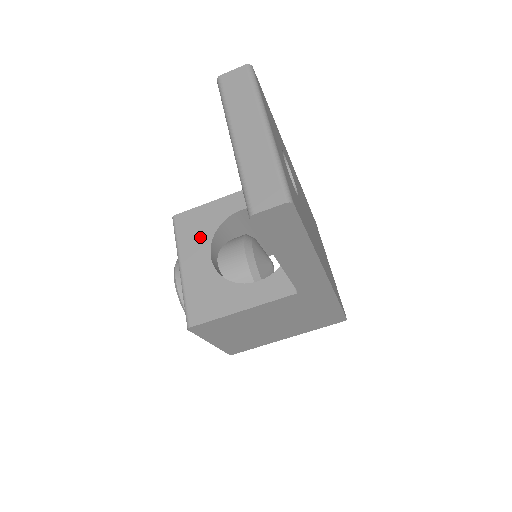
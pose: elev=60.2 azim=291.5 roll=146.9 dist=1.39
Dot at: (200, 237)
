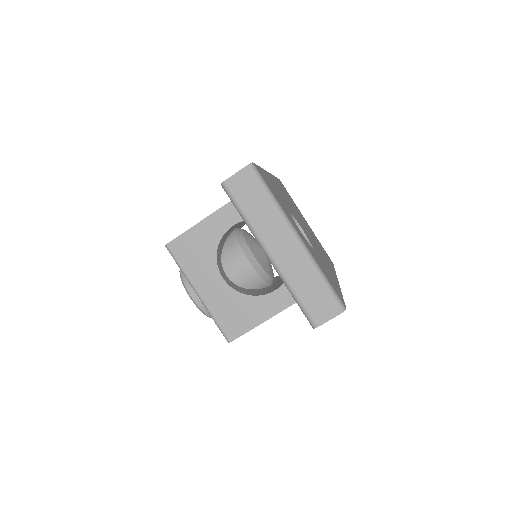
Dot at: (204, 261)
